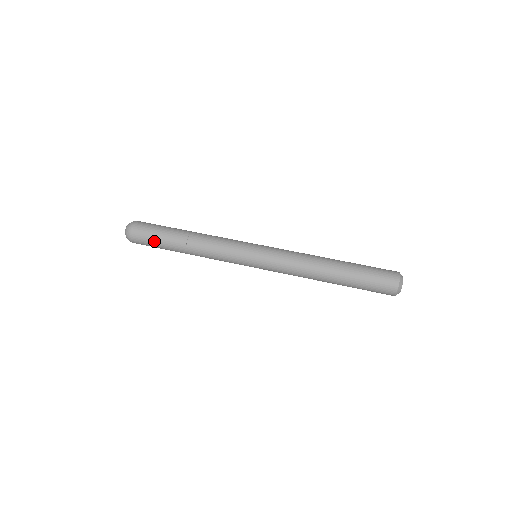
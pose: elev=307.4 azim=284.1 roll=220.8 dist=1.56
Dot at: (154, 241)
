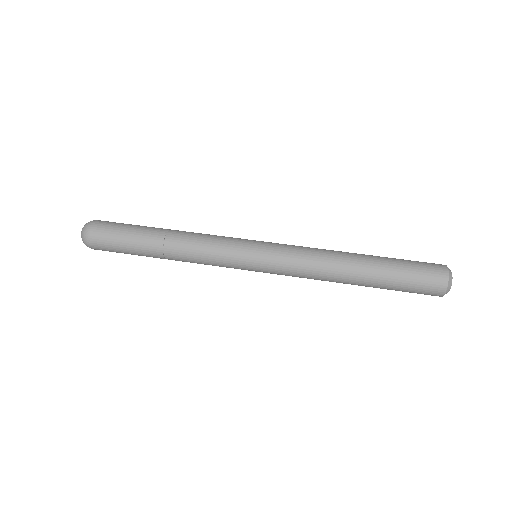
Dot at: (120, 244)
